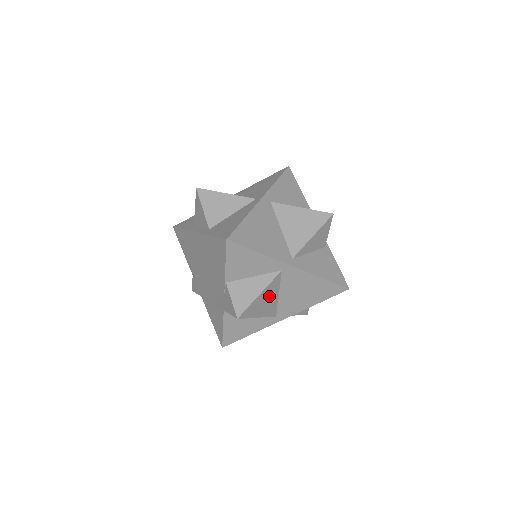
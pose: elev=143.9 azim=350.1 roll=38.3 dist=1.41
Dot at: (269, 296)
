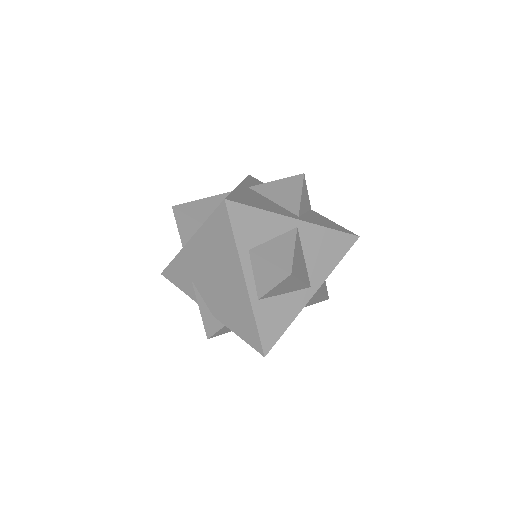
Dot at: occluded
